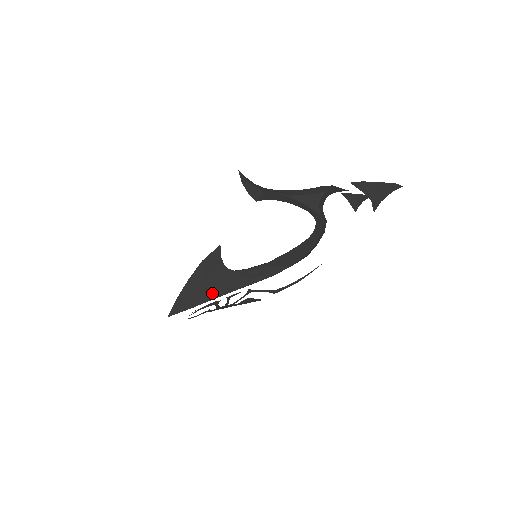
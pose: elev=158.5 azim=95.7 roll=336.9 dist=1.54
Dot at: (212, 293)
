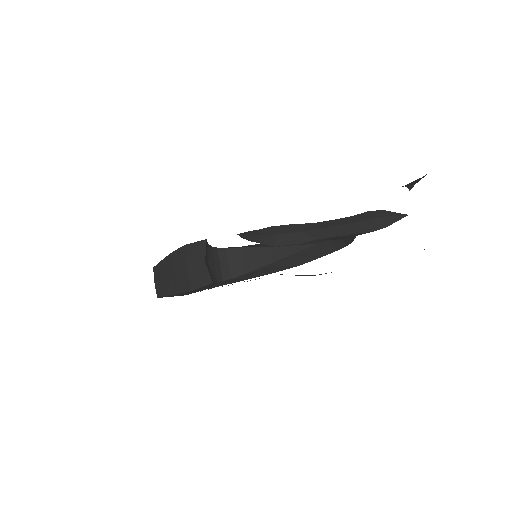
Dot at: occluded
